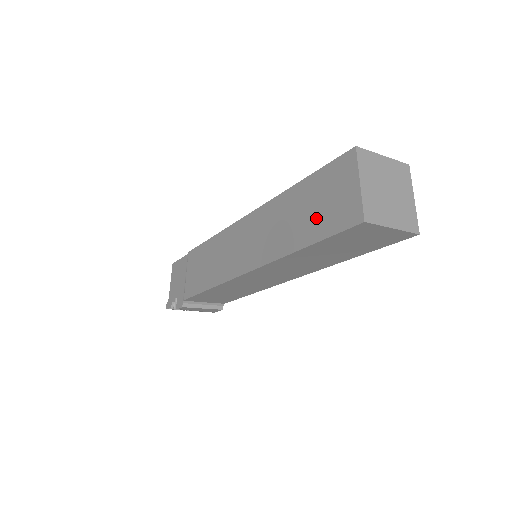
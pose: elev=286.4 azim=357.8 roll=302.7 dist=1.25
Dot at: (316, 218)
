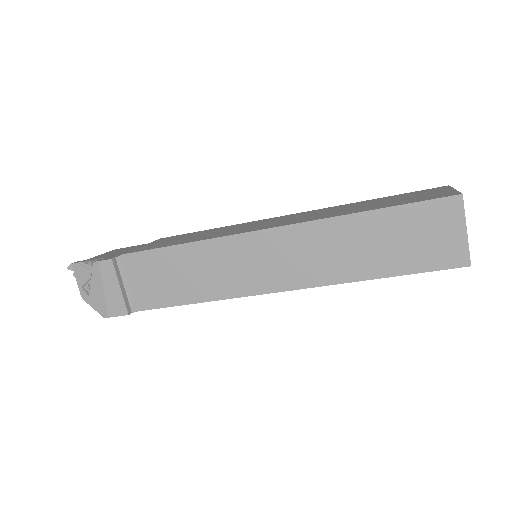
Dot at: (396, 201)
